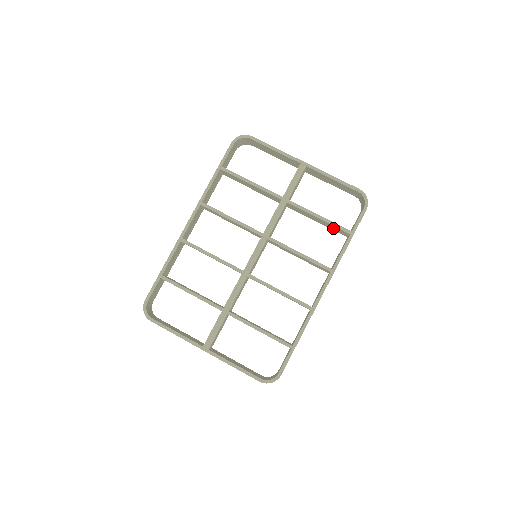
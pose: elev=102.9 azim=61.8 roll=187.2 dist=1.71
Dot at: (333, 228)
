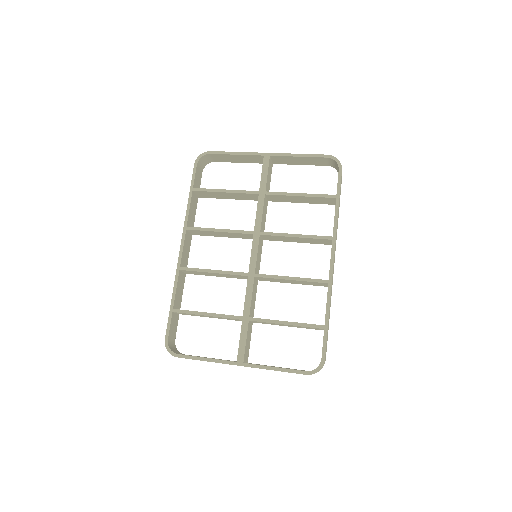
Dot at: (318, 201)
